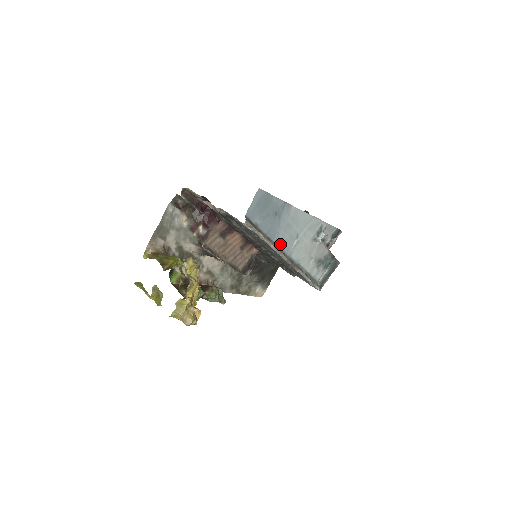
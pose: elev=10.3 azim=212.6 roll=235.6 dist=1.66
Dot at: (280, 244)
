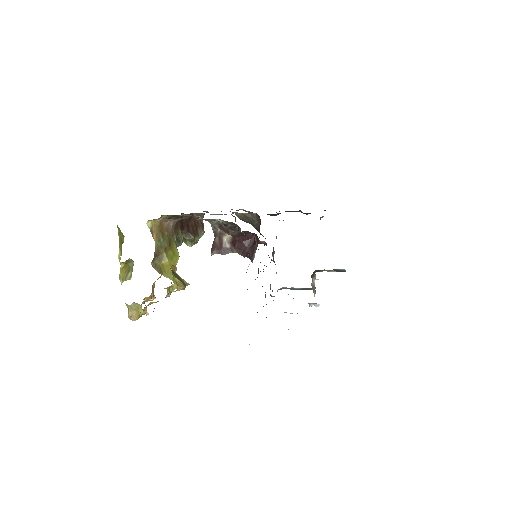
Dot at: occluded
